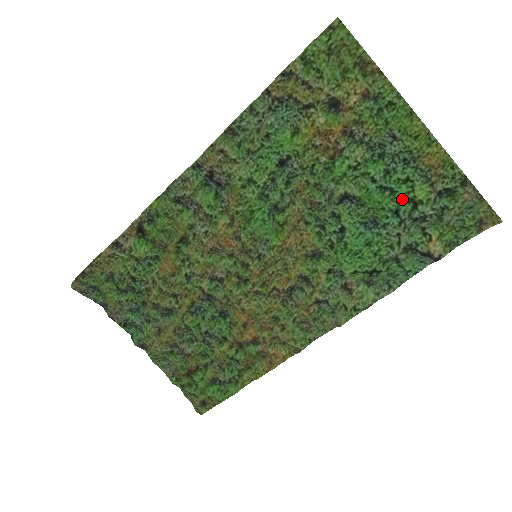
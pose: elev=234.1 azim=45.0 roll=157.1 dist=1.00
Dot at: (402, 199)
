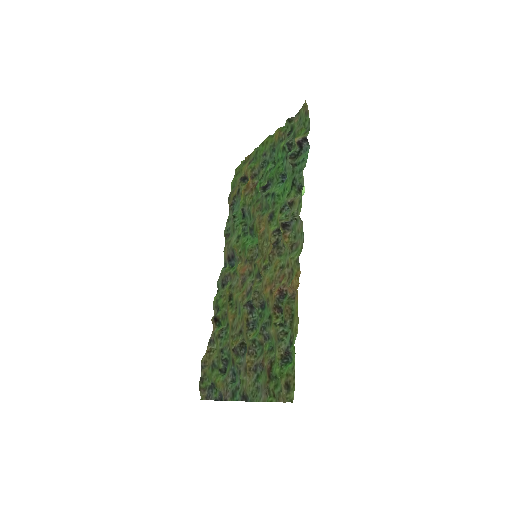
Dot at: (282, 156)
